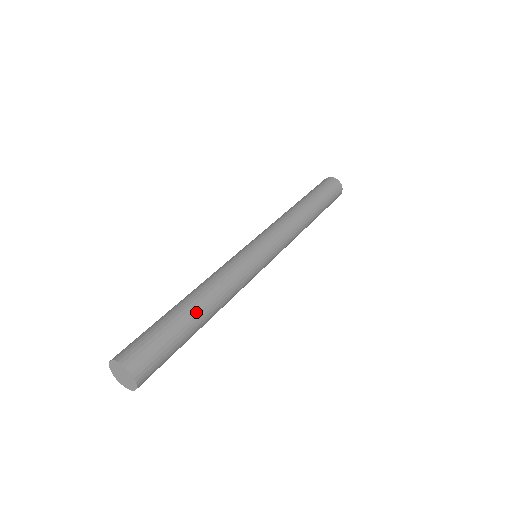
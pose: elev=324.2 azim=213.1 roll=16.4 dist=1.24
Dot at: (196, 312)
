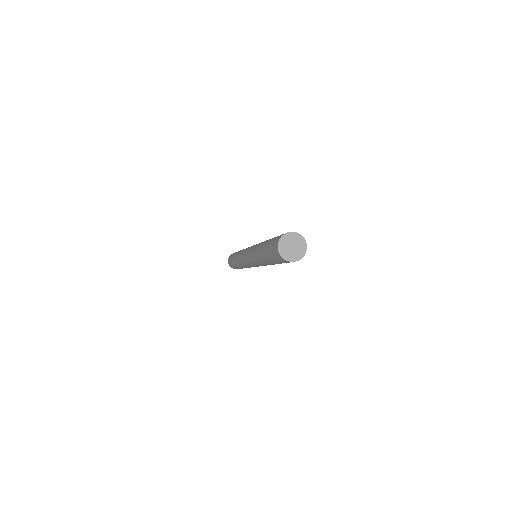
Dot at: occluded
